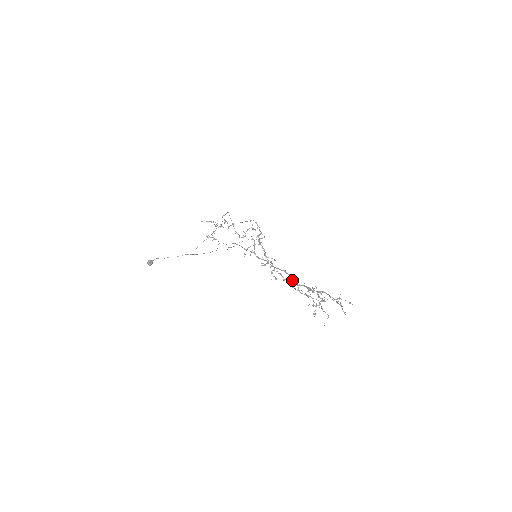
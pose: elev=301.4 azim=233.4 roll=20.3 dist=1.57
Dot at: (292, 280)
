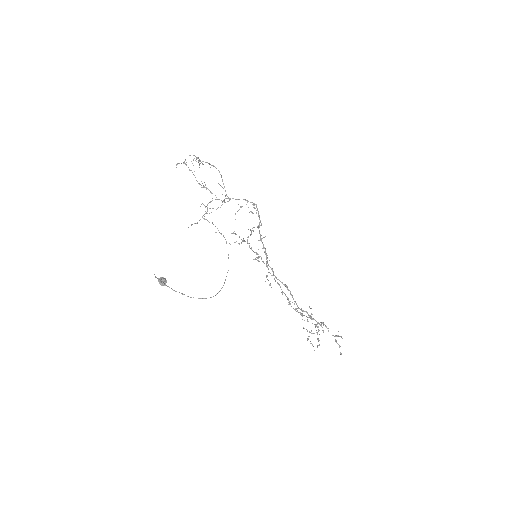
Dot at: occluded
